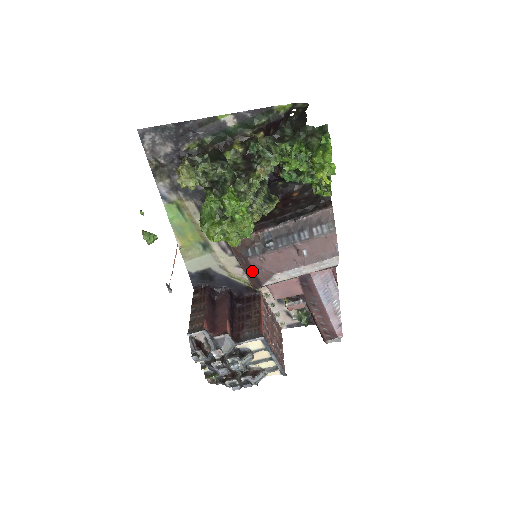
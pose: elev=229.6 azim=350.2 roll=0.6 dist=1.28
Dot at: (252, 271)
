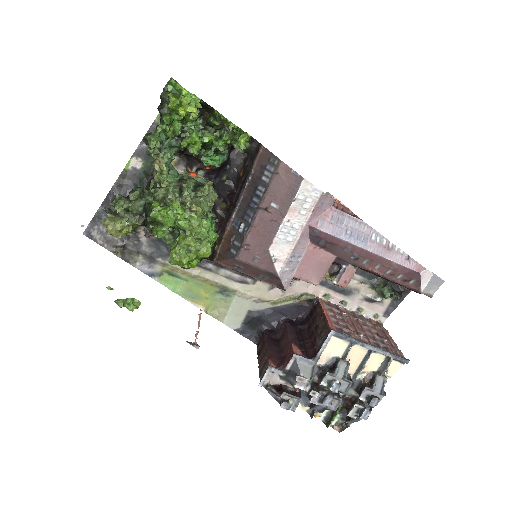
Dot at: (254, 269)
